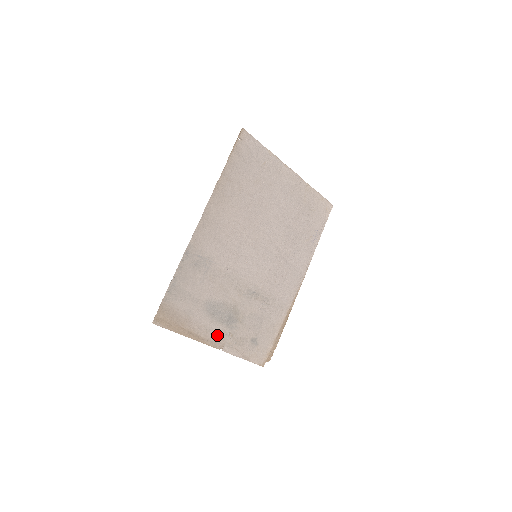
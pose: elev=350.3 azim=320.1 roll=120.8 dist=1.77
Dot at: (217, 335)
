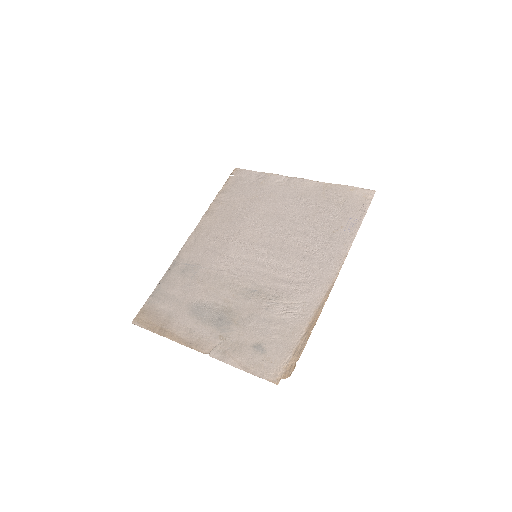
Dot at: (203, 337)
